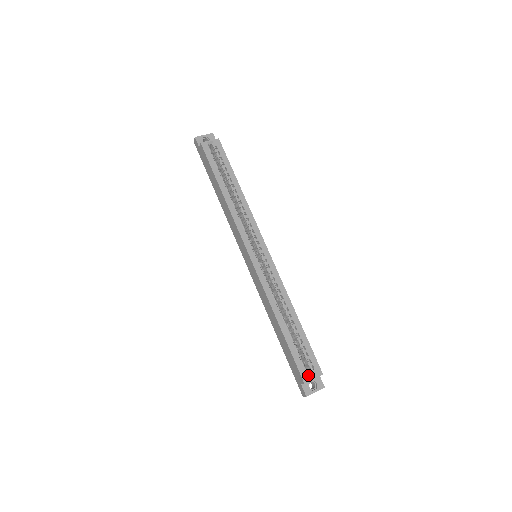
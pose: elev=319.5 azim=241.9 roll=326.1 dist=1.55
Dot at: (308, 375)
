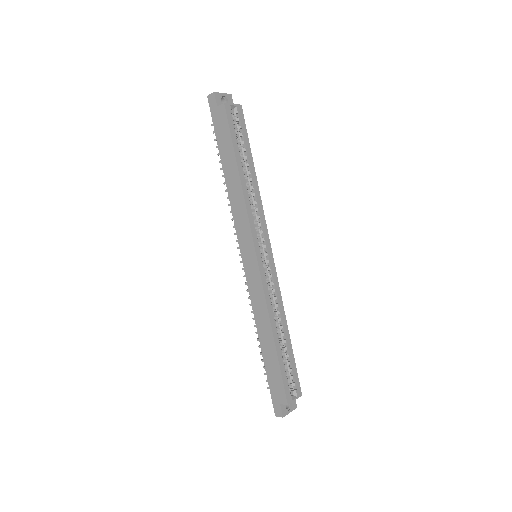
Dot at: (291, 396)
